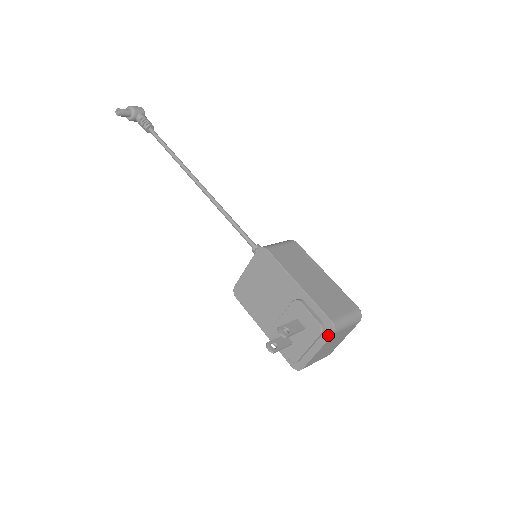
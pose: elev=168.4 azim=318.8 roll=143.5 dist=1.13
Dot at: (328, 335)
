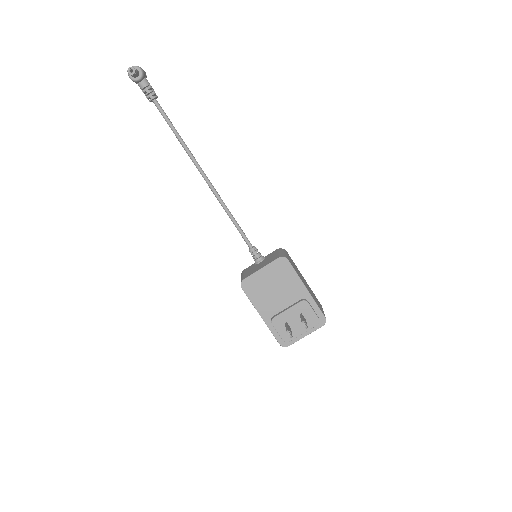
Dot at: (320, 326)
